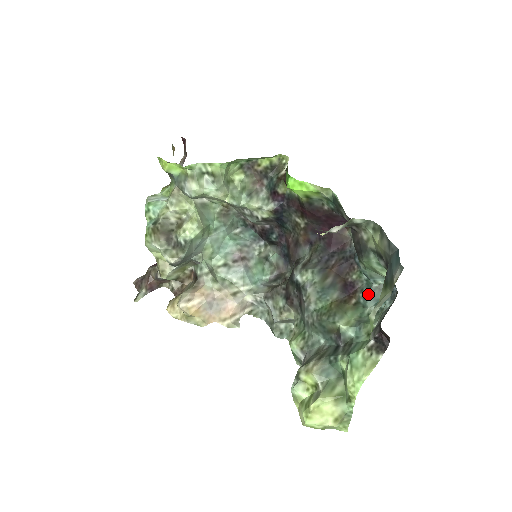
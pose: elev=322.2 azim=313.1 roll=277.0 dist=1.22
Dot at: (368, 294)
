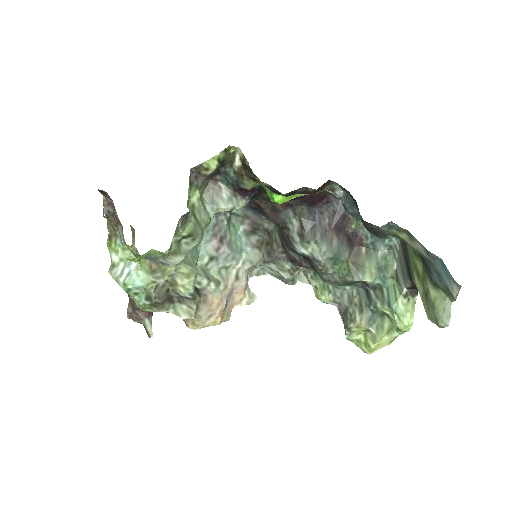
Dot at: (375, 240)
